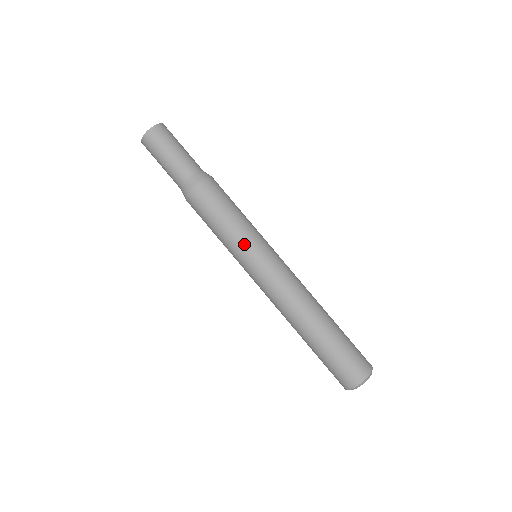
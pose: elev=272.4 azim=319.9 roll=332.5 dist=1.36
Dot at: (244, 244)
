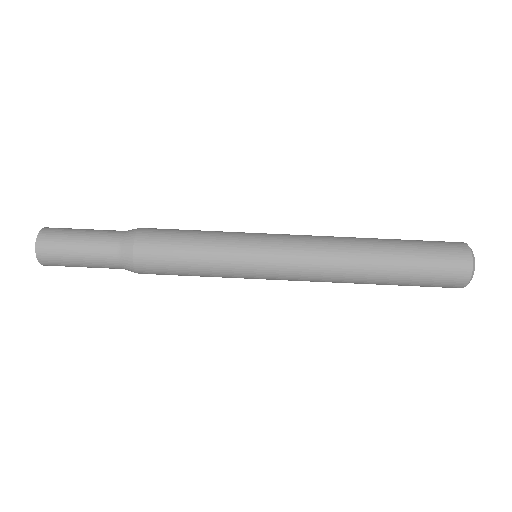
Dot at: (235, 242)
